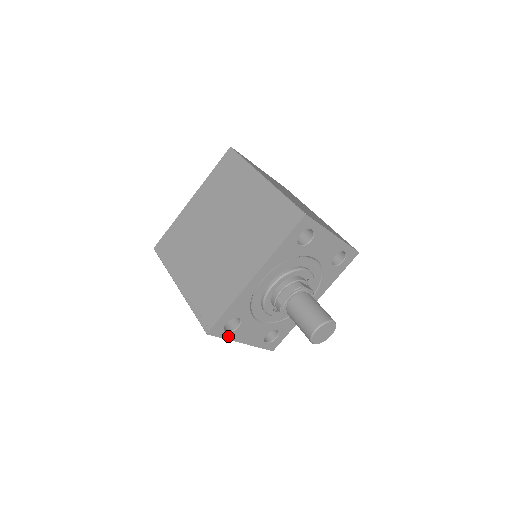
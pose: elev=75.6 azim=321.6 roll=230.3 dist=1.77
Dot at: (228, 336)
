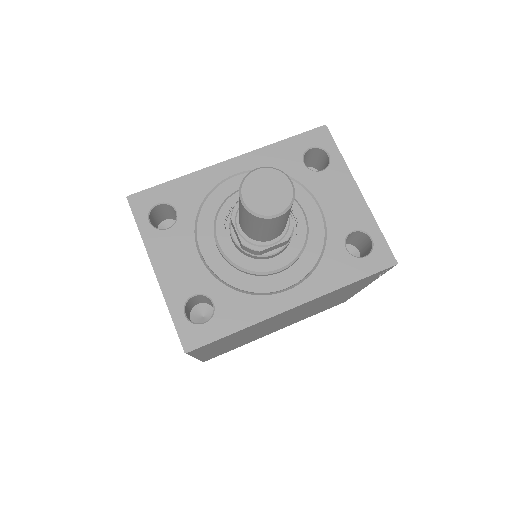
Dot at: (146, 232)
